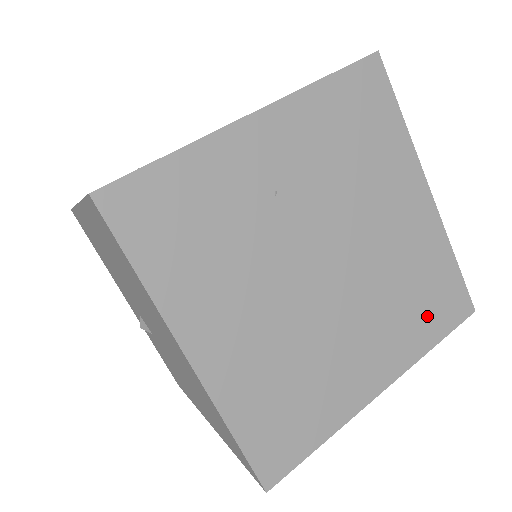
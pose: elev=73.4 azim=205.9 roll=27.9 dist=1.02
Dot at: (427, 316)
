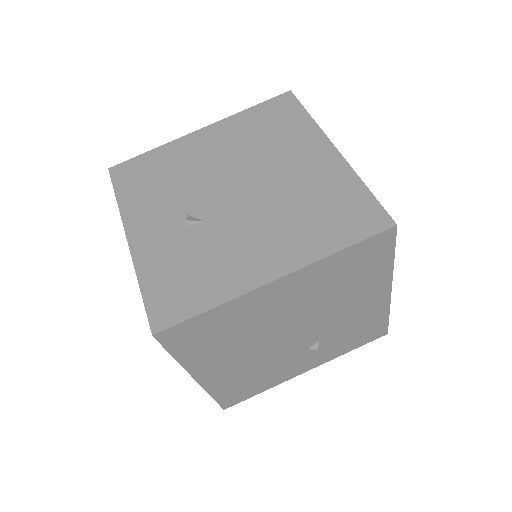
Dot at: occluded
